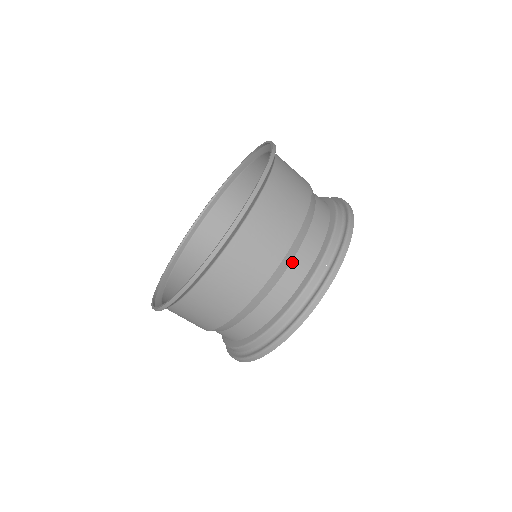
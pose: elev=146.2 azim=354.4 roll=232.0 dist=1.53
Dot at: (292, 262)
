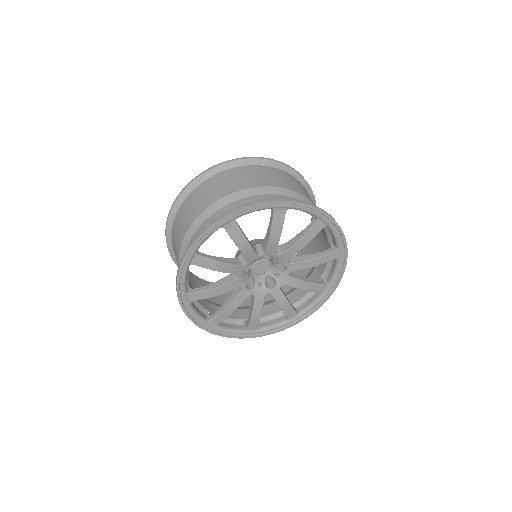
Dot at: (227, 205)
